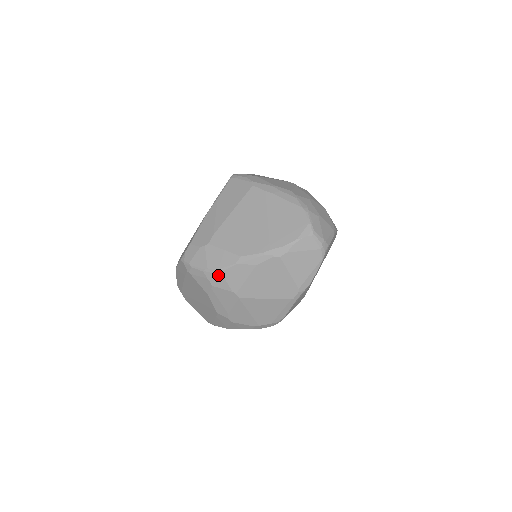
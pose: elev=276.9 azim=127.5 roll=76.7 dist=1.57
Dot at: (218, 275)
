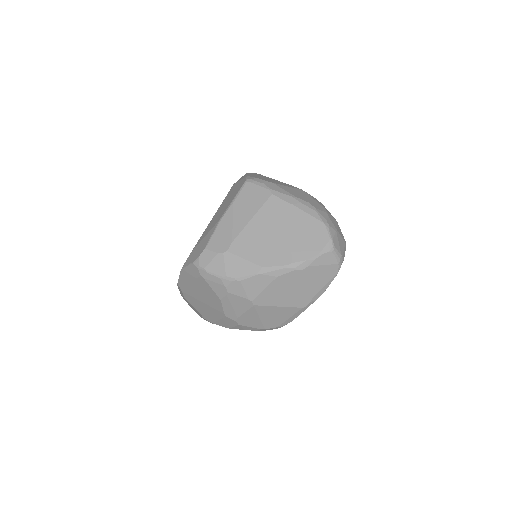
Dot at: (237, 283)
